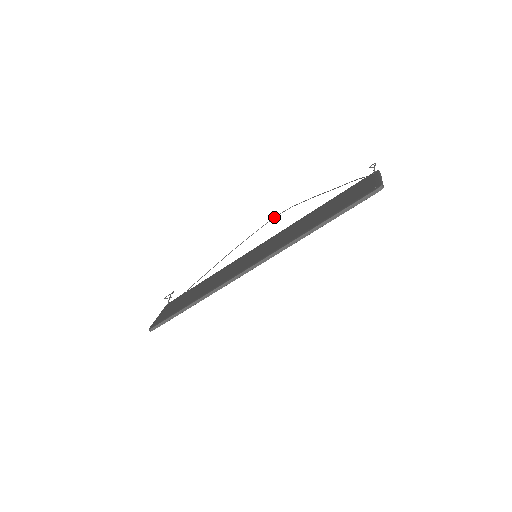
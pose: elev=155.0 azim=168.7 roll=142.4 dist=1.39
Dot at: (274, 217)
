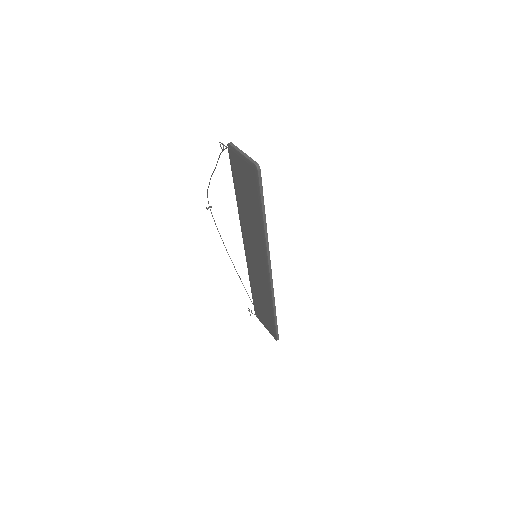
Dot at: occluded
